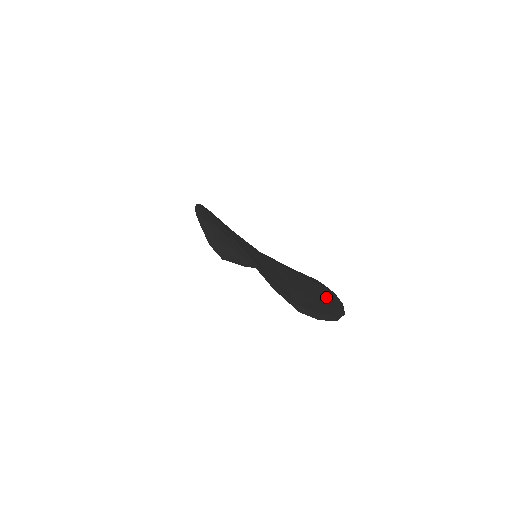
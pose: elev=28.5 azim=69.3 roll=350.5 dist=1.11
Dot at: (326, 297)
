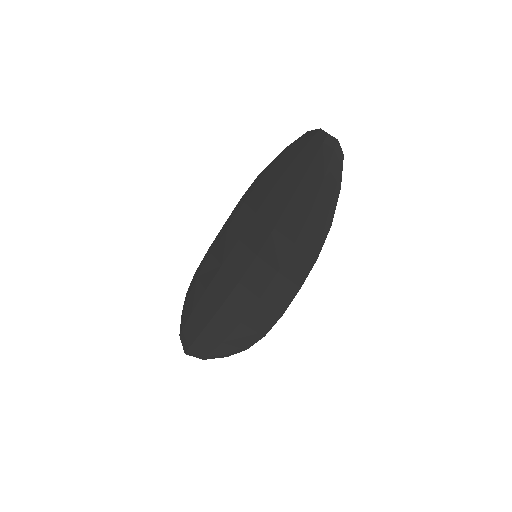
Dot at: (323, 208)
